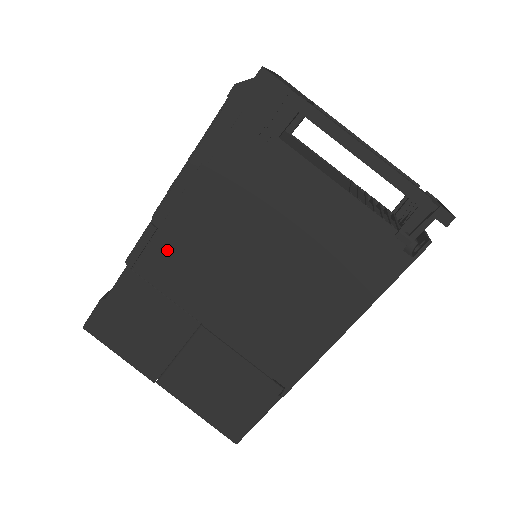
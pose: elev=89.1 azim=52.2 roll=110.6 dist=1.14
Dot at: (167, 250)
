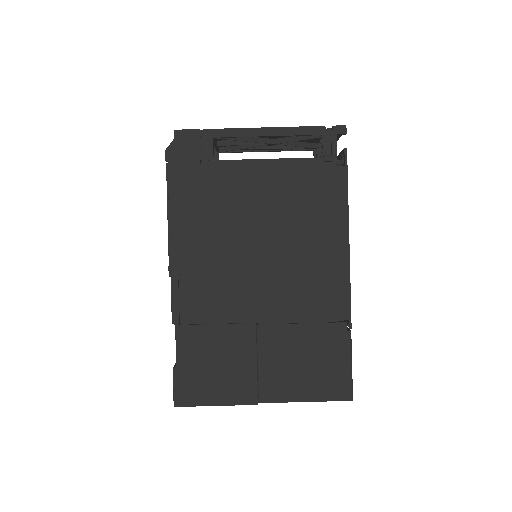
Dot at: (195, 289)
